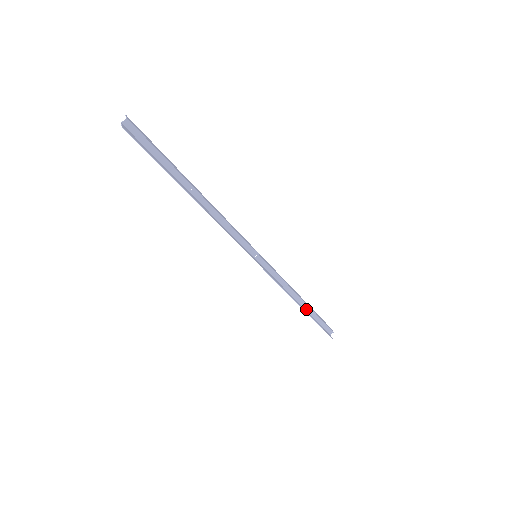
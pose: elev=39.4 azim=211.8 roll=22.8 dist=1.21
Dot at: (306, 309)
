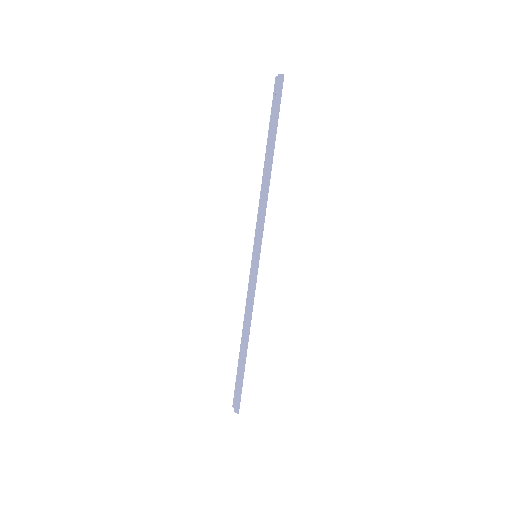
Dot at: (242, 355)
